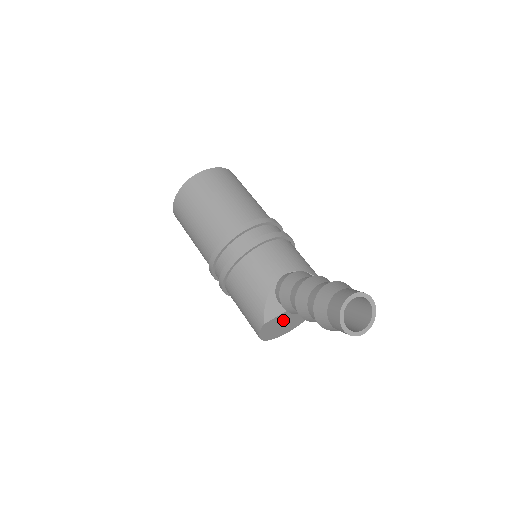
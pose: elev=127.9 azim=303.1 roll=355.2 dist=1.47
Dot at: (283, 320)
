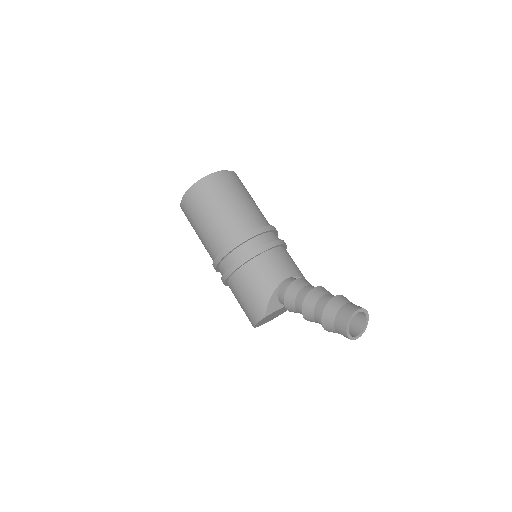
Dot at: (275, 313)
